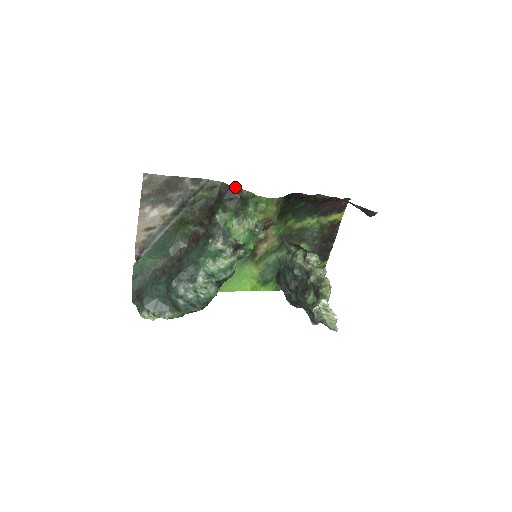
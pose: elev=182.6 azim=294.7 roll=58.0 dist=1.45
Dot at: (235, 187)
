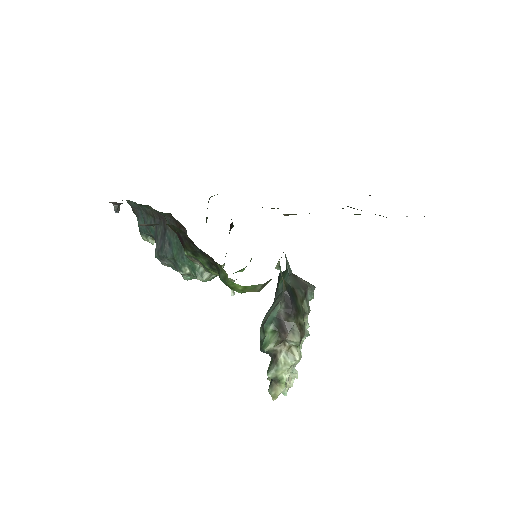
Dot at: occluded
